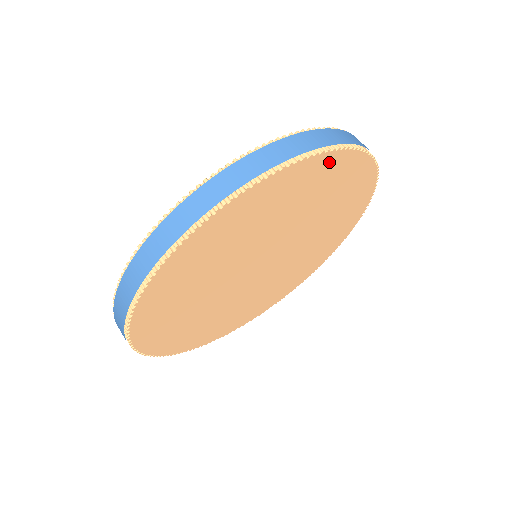
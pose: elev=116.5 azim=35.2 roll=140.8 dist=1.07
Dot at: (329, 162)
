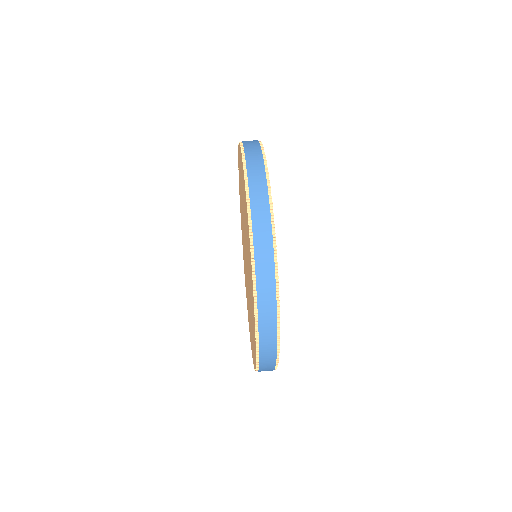
Dot at: occluded
